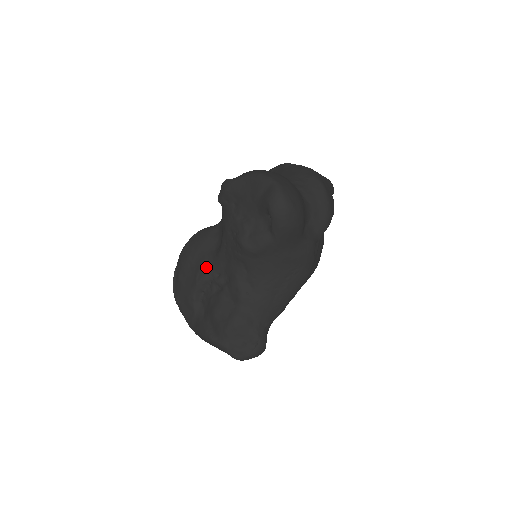
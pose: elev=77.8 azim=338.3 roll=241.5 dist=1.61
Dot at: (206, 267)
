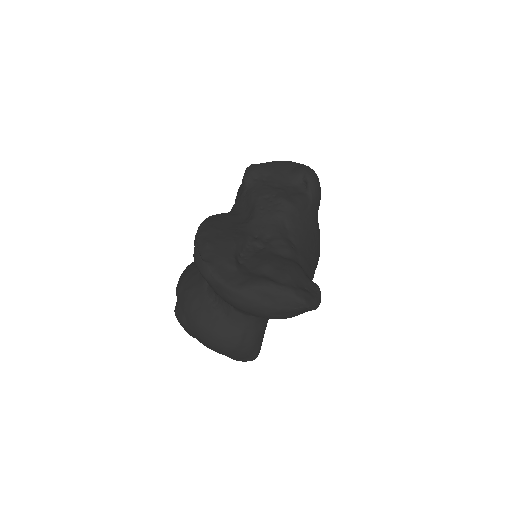
Dot at: (240, 232)
